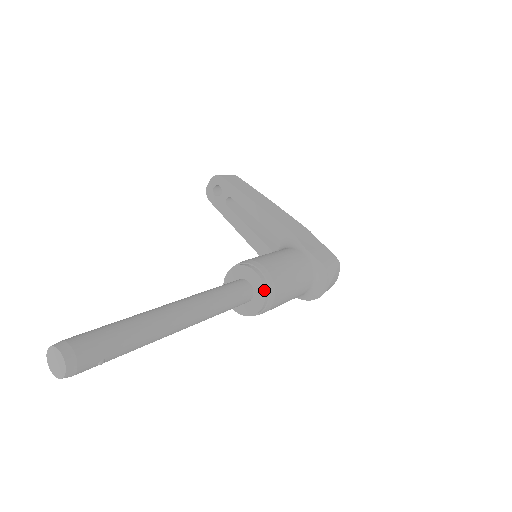
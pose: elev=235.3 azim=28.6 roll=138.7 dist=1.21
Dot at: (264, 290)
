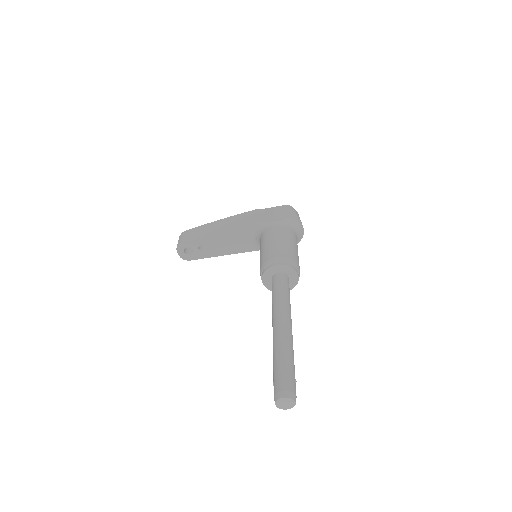
Dot at: (290, 267)
